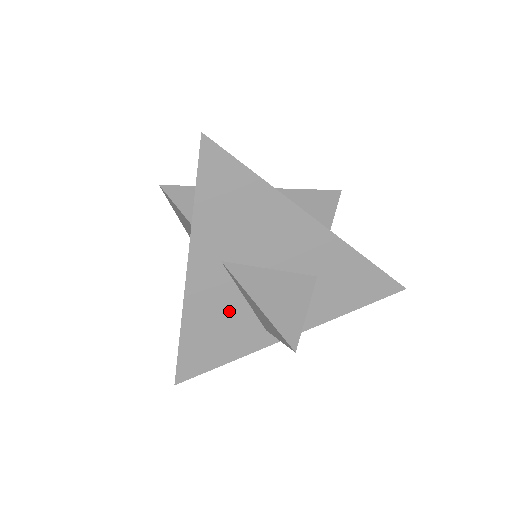
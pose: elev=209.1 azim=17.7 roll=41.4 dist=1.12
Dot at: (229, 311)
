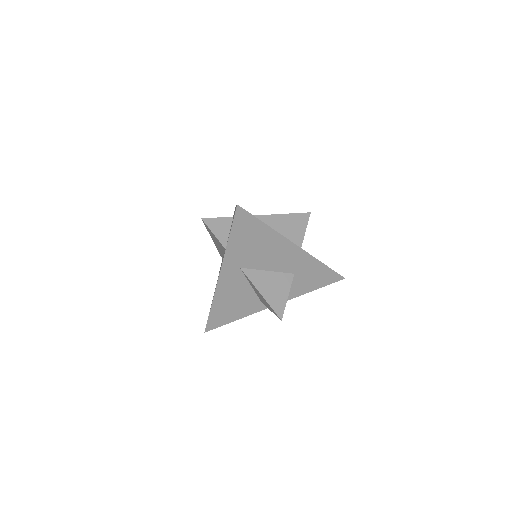
Dot at: (241, 293)
